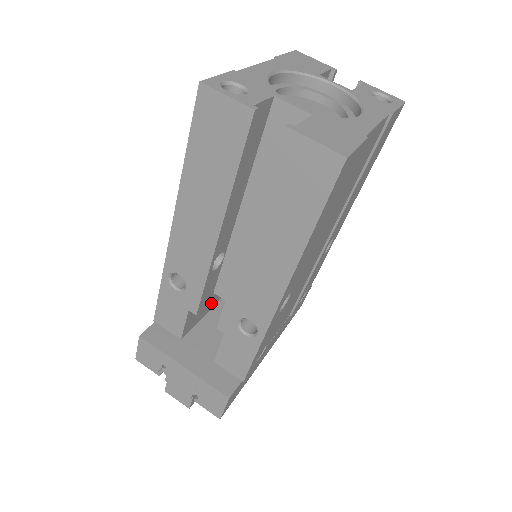
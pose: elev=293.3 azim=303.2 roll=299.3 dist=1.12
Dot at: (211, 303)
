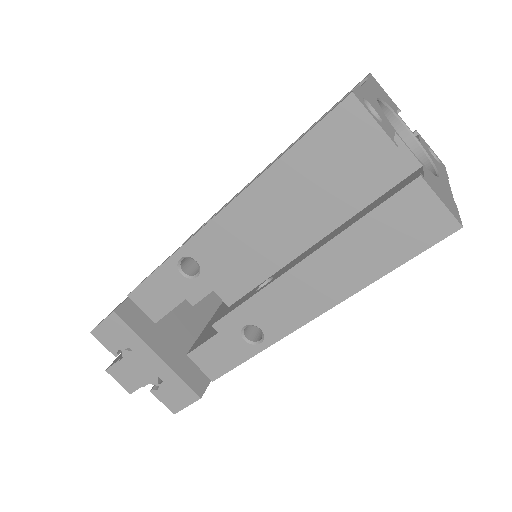
Dot at: occluded
